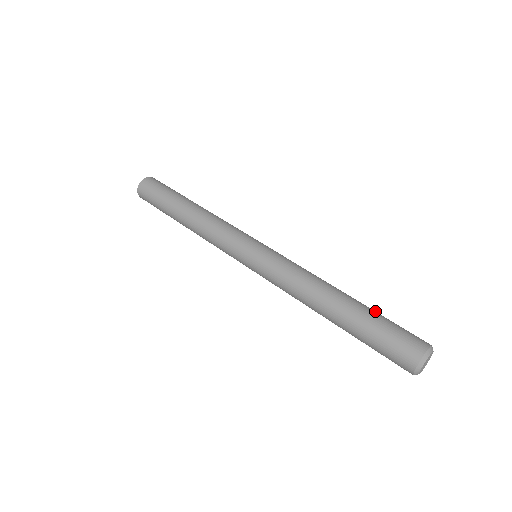
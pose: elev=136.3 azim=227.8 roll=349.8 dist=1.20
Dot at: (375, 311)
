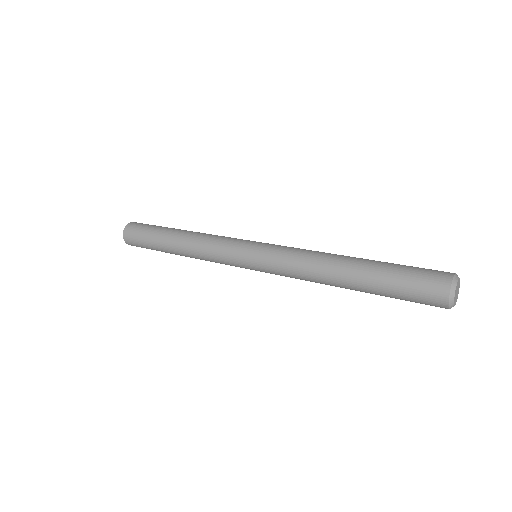
Dot at: occluded
